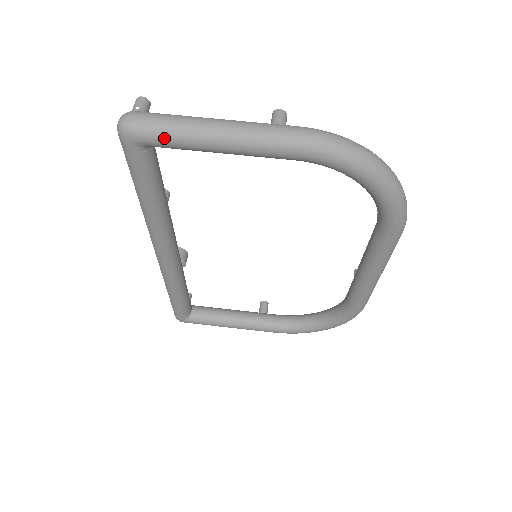
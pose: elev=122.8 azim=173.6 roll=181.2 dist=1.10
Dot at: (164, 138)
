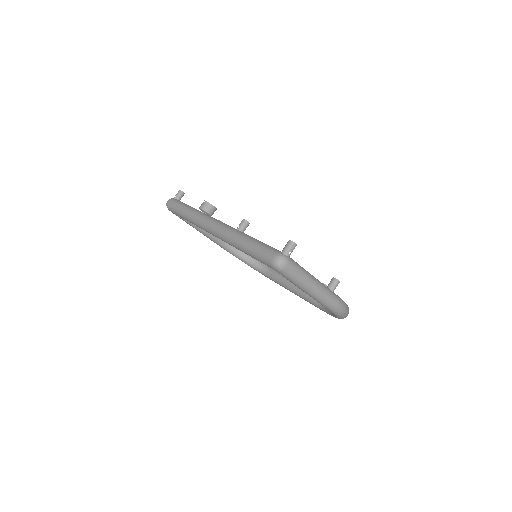
Dot at: (289, 280)
